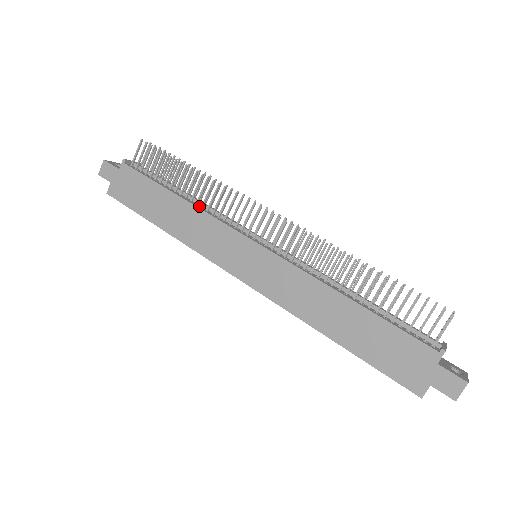
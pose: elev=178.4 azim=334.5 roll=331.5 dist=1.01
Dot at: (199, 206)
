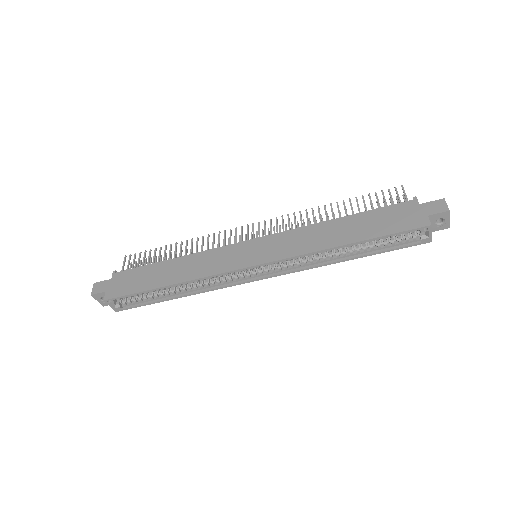
Dot at: occluded
